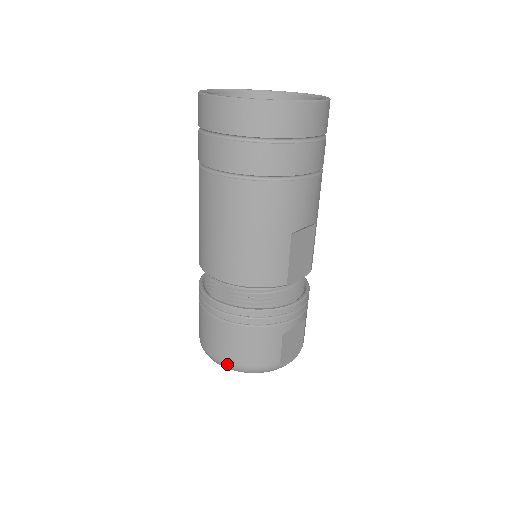
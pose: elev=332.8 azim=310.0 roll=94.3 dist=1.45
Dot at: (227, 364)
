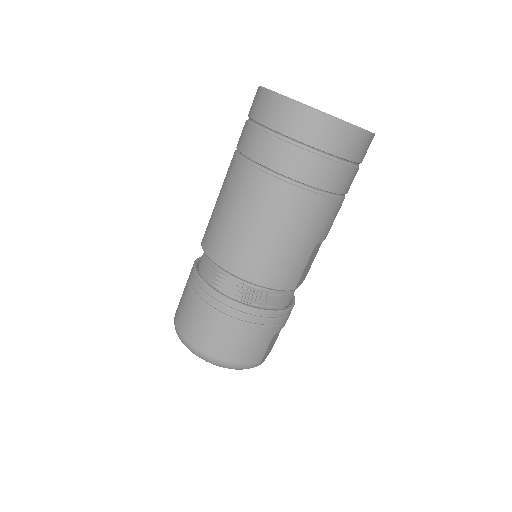
Dot at: (214, 359)
